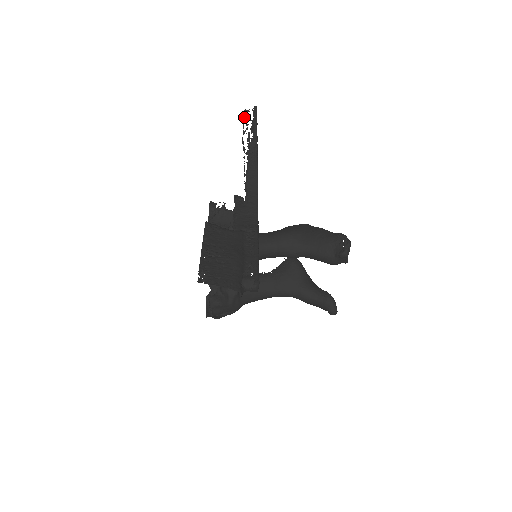
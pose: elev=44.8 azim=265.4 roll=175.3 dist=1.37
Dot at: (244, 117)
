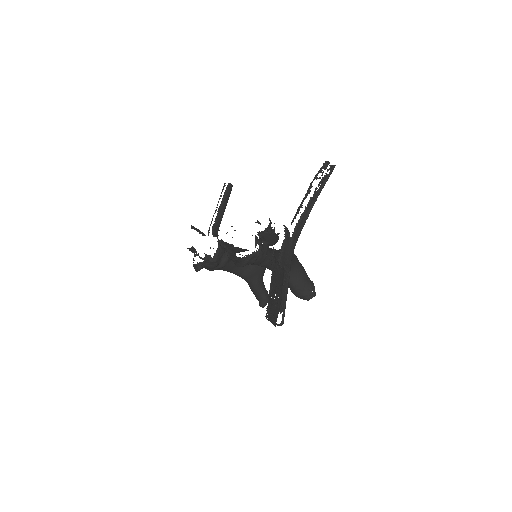
Dot at: (324, 167)
